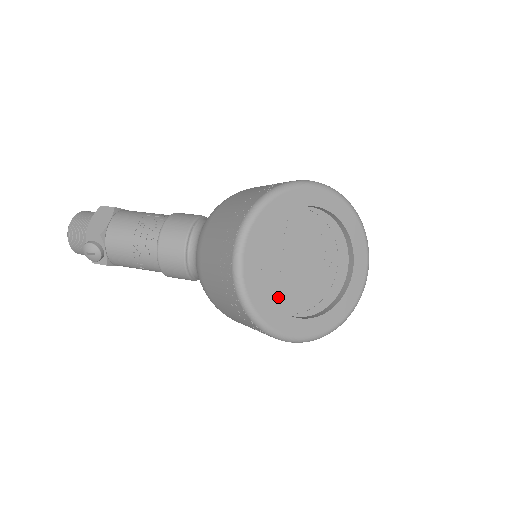
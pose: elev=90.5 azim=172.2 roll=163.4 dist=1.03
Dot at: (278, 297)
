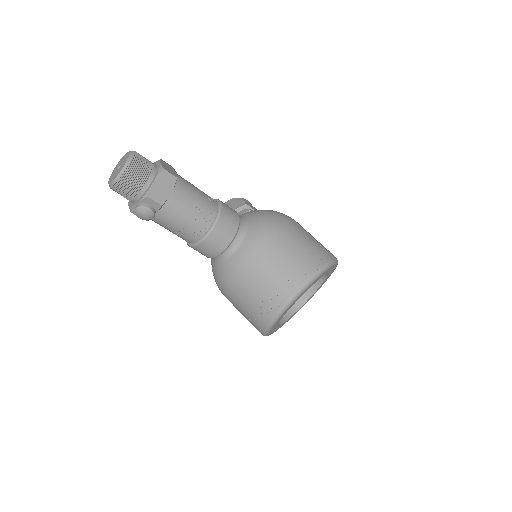
Dot at: occluded
